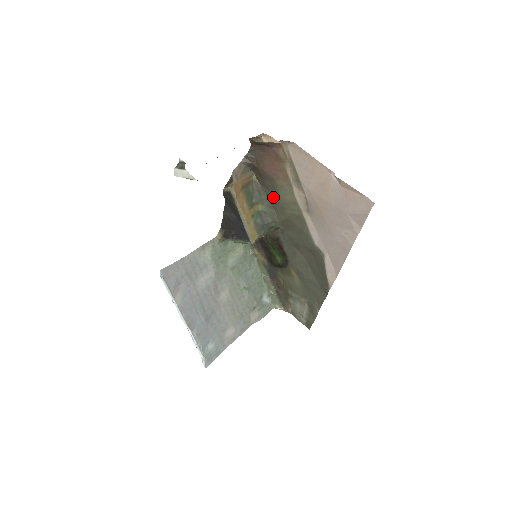
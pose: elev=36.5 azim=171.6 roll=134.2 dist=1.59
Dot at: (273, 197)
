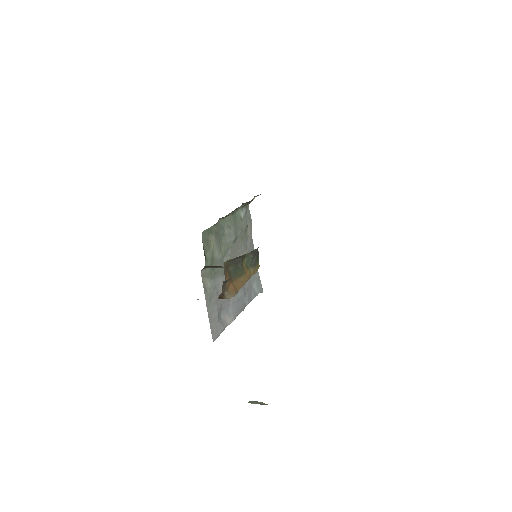
Dot at: occluded
